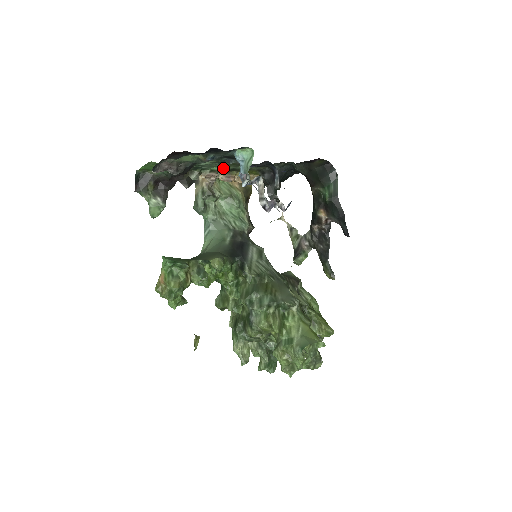
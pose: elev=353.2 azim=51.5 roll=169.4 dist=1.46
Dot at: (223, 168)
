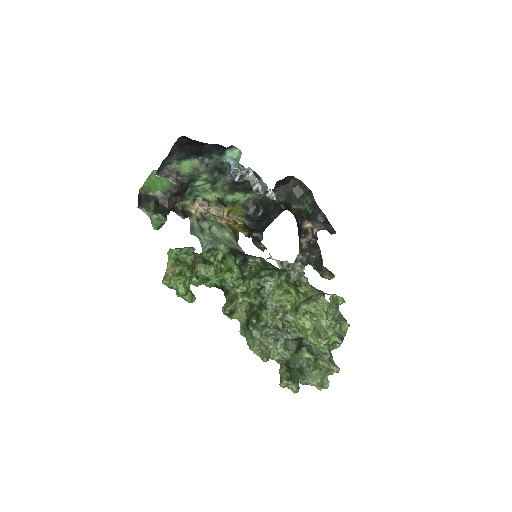
Dot at: (213, 197)
